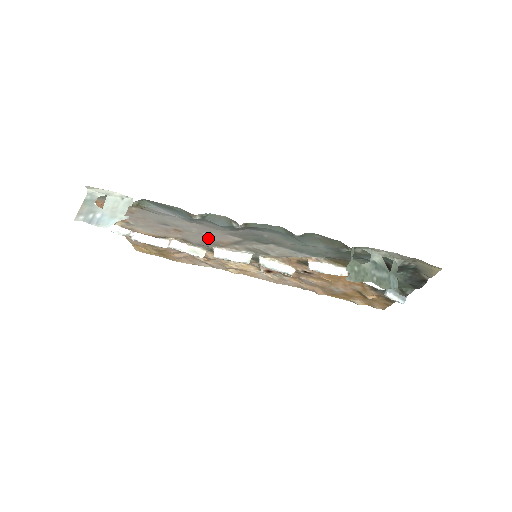
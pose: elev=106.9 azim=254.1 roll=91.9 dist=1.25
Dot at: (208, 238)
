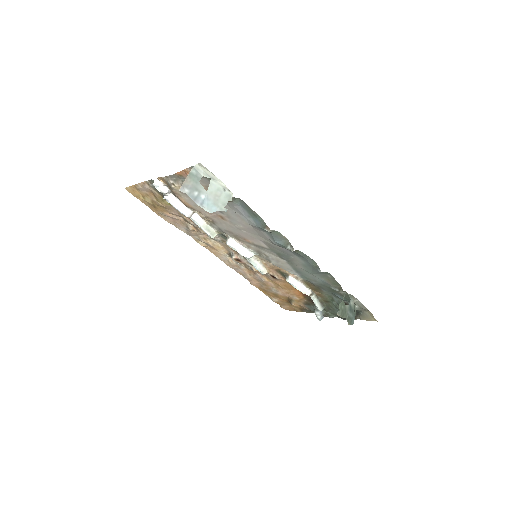
Dot at: (239, 233)
